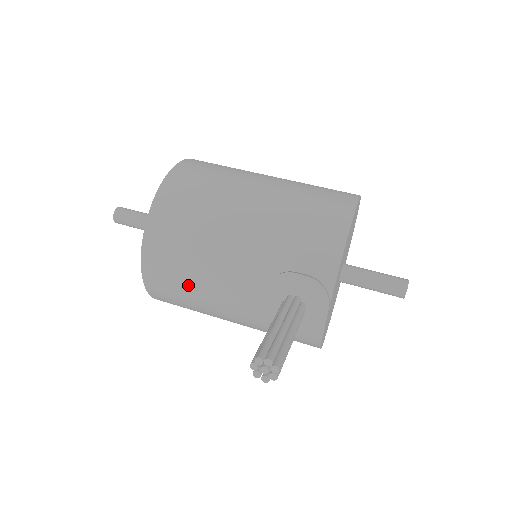
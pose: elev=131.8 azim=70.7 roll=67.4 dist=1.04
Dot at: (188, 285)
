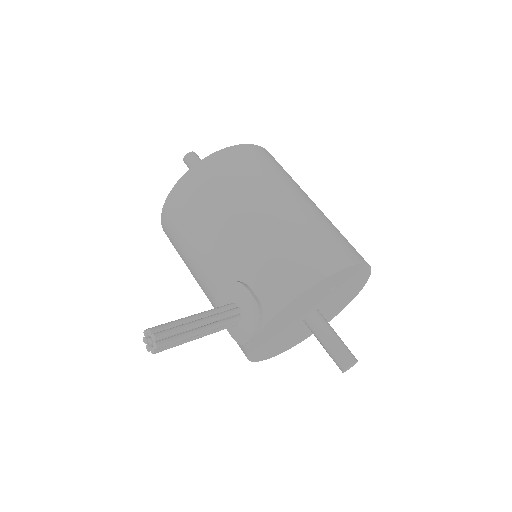
Dot at: (183, 244)
